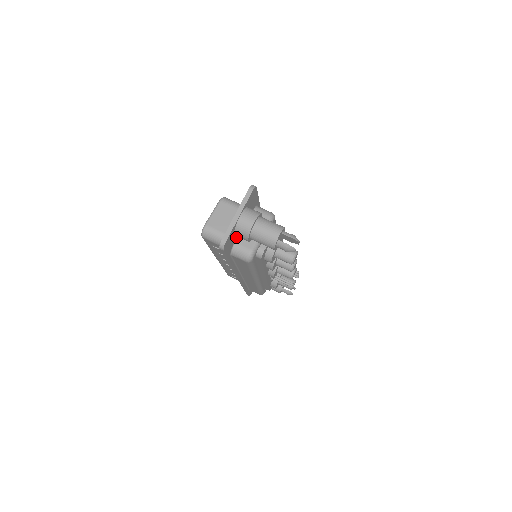
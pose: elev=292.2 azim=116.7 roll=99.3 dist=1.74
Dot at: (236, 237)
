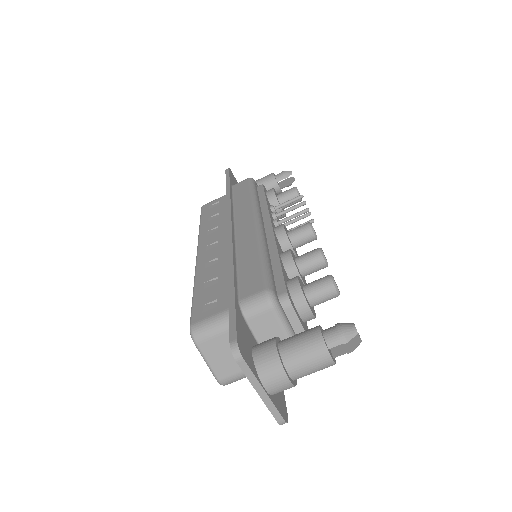
Dot at: occluded
